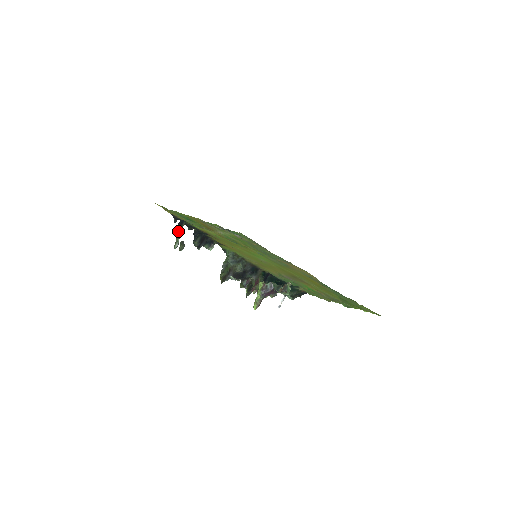
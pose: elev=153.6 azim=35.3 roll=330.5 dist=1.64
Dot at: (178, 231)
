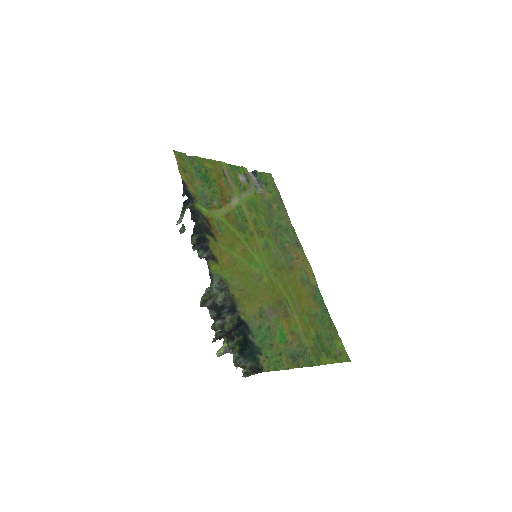
Dot at: (184, 208)
